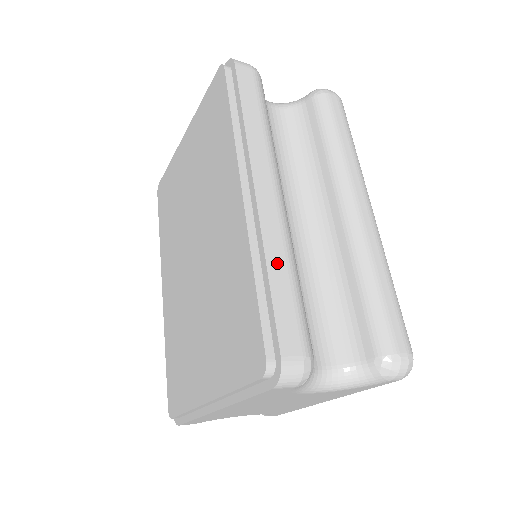
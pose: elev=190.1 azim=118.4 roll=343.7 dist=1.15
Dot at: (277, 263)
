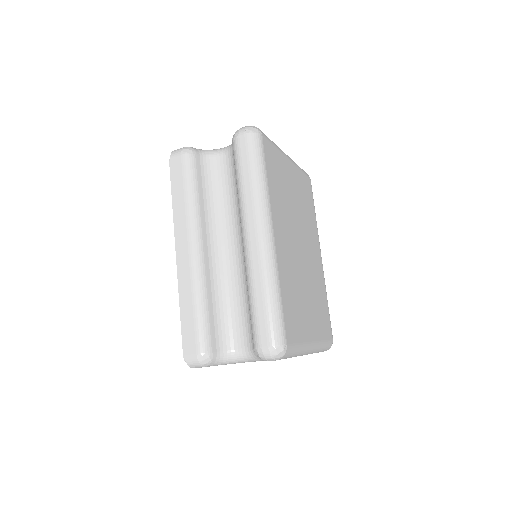
Dot at: (187, 300)
